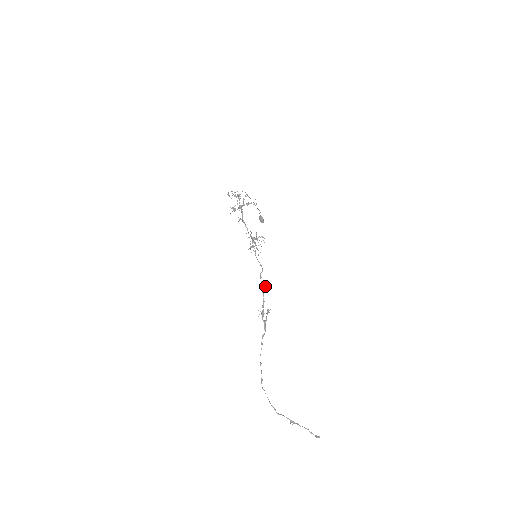
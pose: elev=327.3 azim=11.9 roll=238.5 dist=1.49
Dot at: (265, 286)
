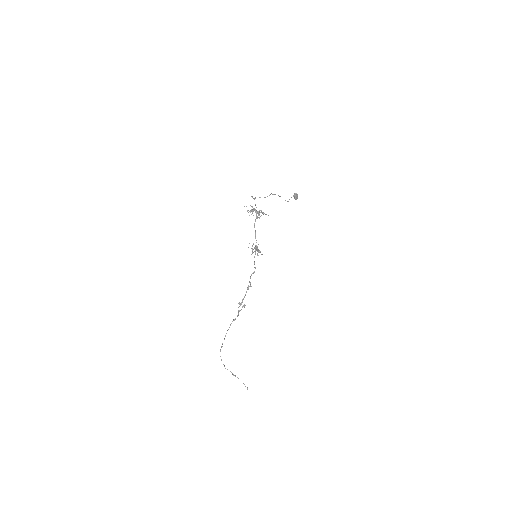
Dot at: (251, 286)
